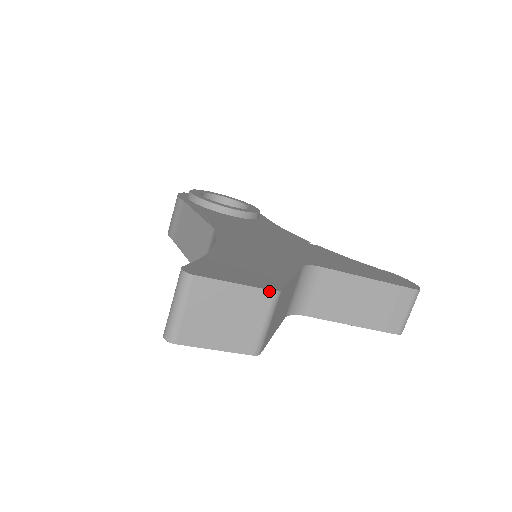
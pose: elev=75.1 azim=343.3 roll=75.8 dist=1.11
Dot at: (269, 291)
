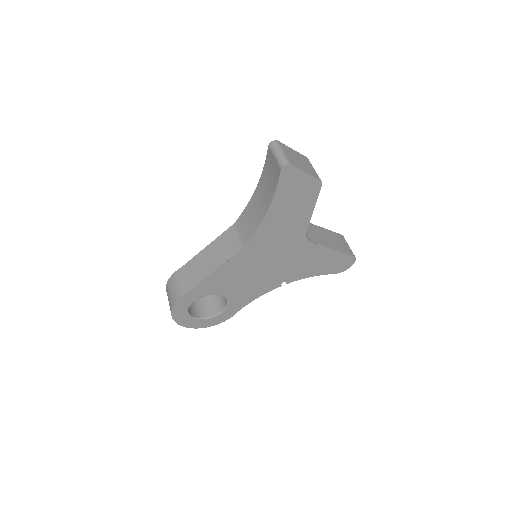
Dot at: (305, 157)
